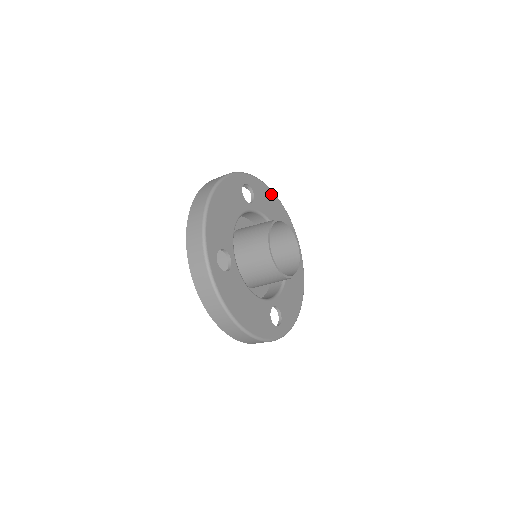
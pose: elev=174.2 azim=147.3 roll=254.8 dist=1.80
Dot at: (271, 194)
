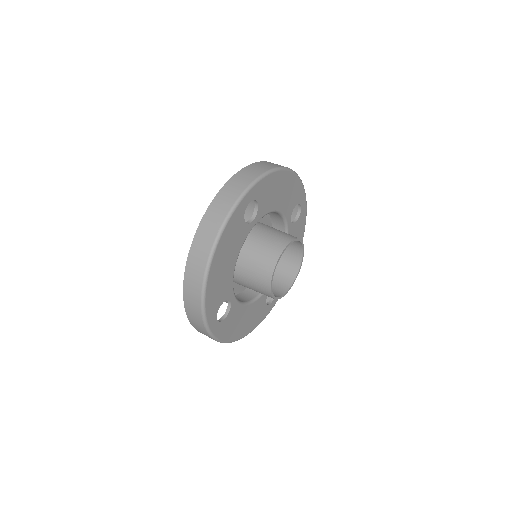
Dot at: (280, 176)
